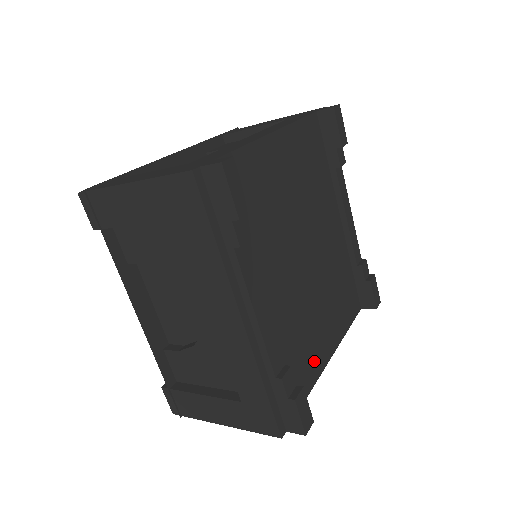
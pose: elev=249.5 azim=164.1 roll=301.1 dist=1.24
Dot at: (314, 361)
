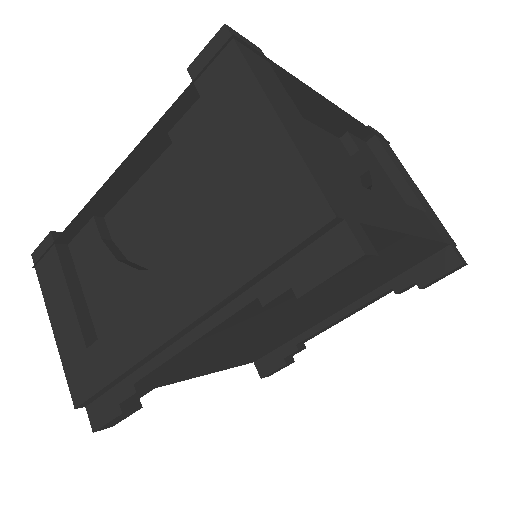
Dot at: (176, 377)
